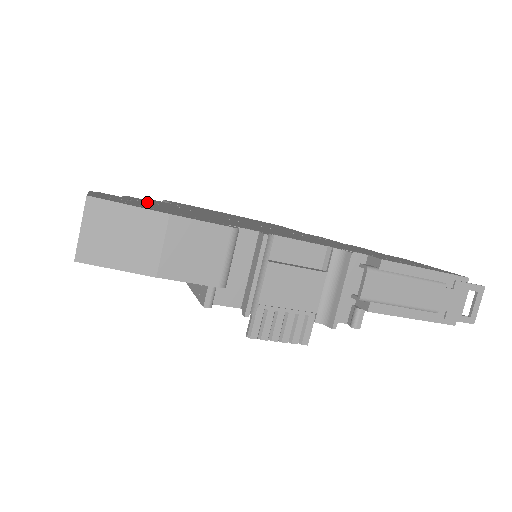
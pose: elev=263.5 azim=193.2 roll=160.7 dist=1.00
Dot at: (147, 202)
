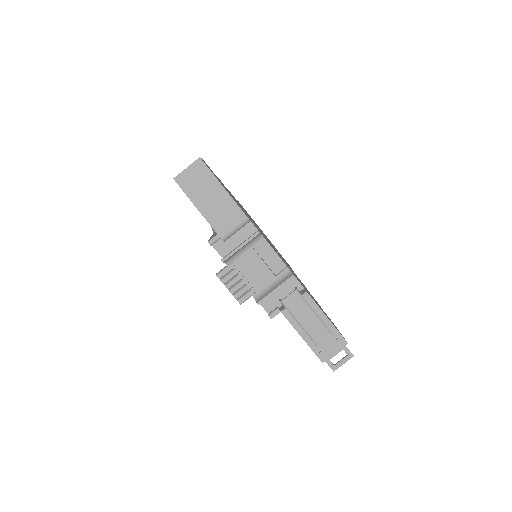
Dot at: occluded
